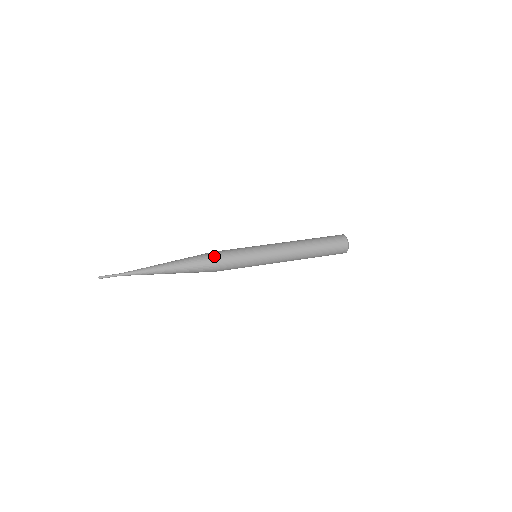
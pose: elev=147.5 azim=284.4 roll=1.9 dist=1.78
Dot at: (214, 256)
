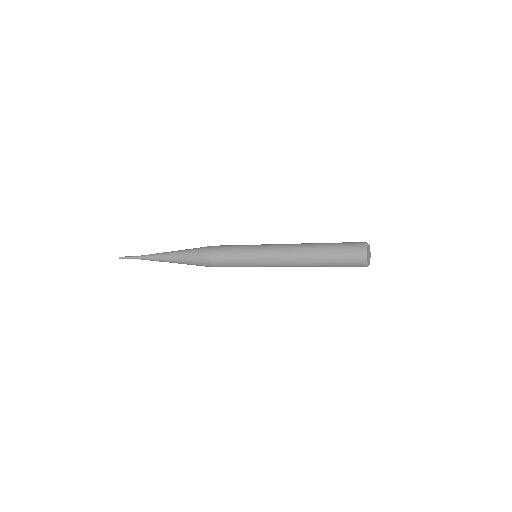
Dot at: (208, 250)
